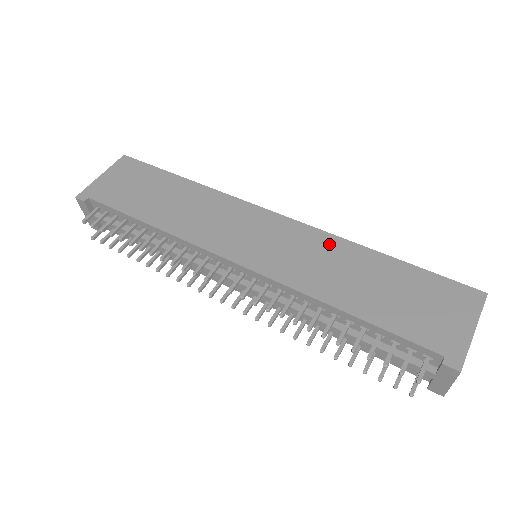
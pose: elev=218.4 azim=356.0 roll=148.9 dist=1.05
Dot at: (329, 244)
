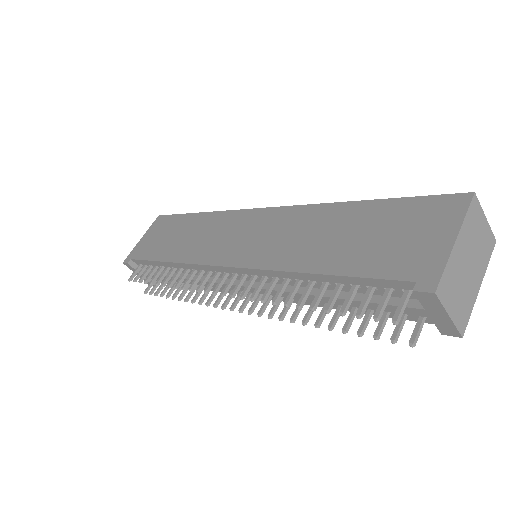
Dot at: (305, 215)
